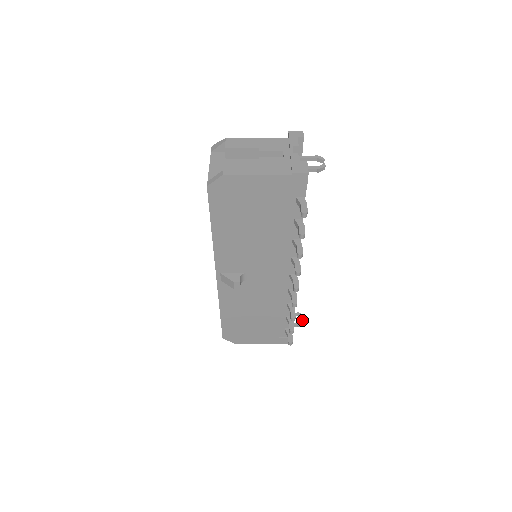
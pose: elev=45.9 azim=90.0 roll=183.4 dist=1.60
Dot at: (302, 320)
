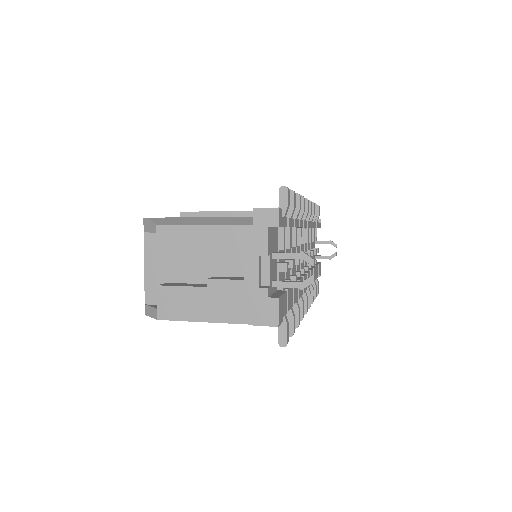
Dot at: (335, 252)
